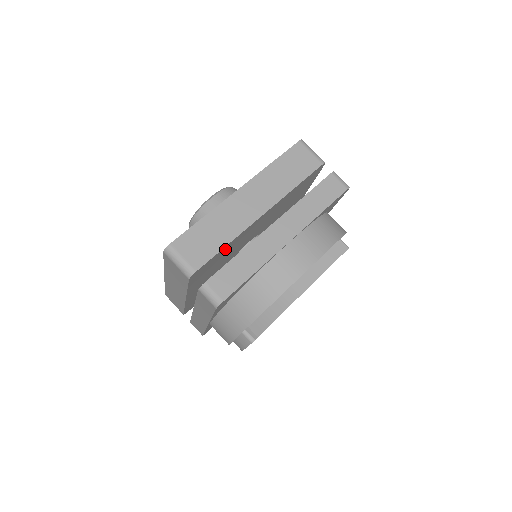
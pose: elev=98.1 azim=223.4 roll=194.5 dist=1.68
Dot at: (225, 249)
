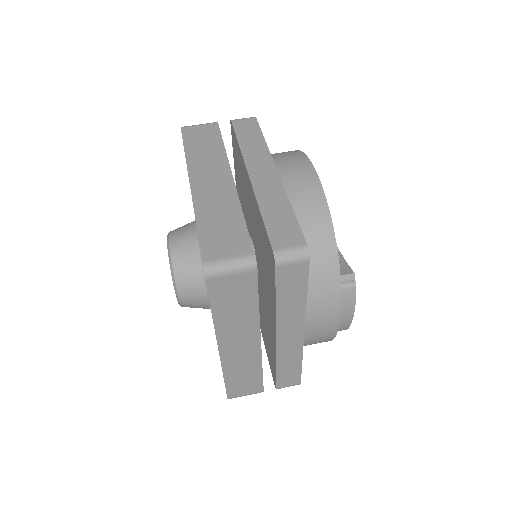
Dot at: occluded
